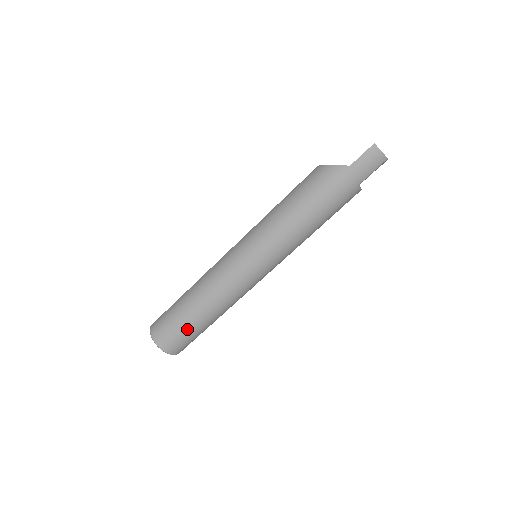
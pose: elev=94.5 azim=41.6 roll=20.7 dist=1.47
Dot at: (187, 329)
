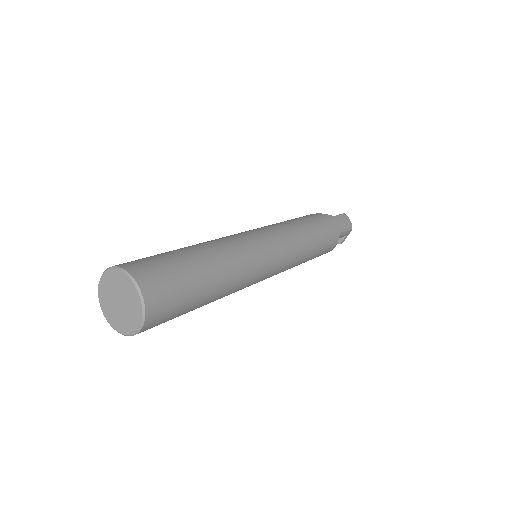
Dot at: (186, 273)
